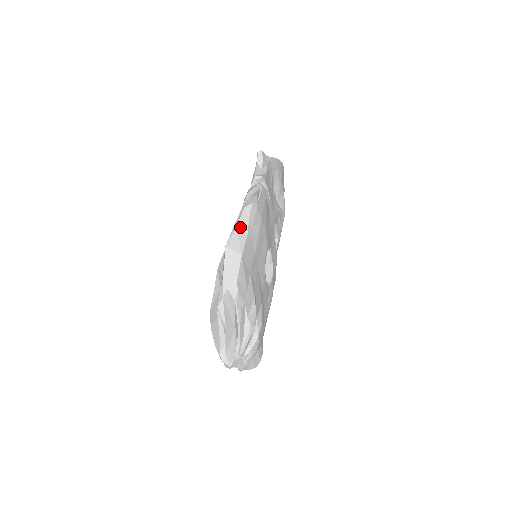
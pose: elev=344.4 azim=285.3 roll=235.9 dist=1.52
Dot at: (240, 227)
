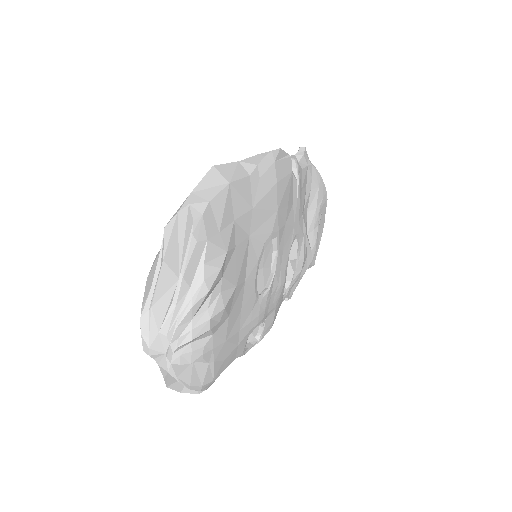
Dot at: (243, 164)
